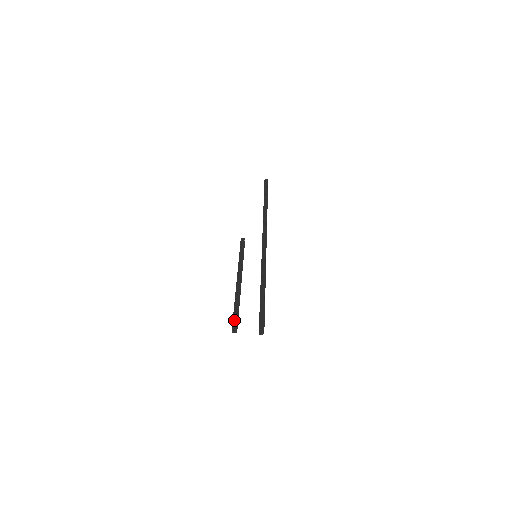
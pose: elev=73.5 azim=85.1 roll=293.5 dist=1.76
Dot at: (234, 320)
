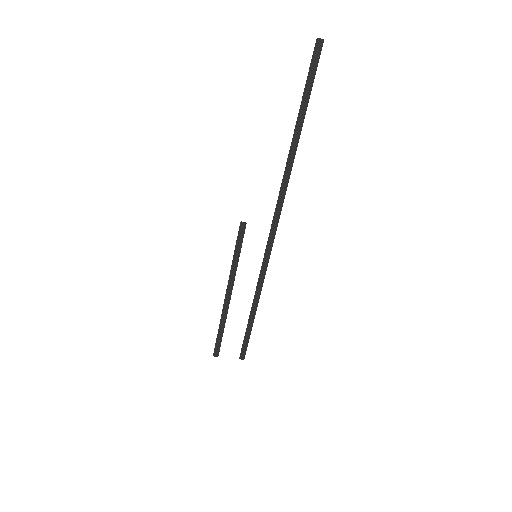
Dot at: (216, 346)
